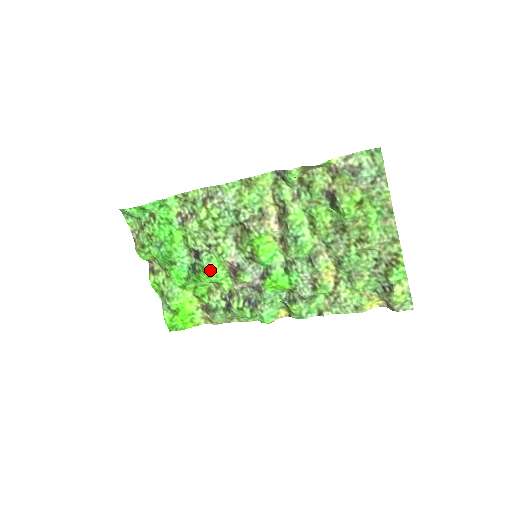
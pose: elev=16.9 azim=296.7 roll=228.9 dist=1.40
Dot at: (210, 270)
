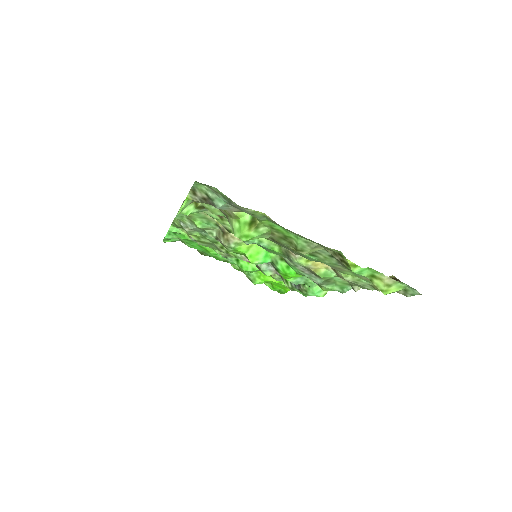
Dot at: (244, 268)
